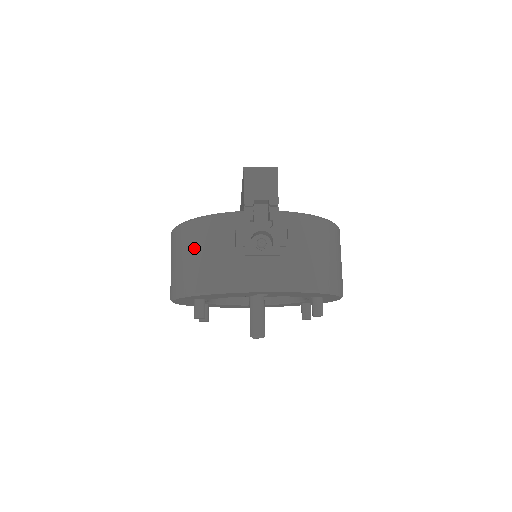
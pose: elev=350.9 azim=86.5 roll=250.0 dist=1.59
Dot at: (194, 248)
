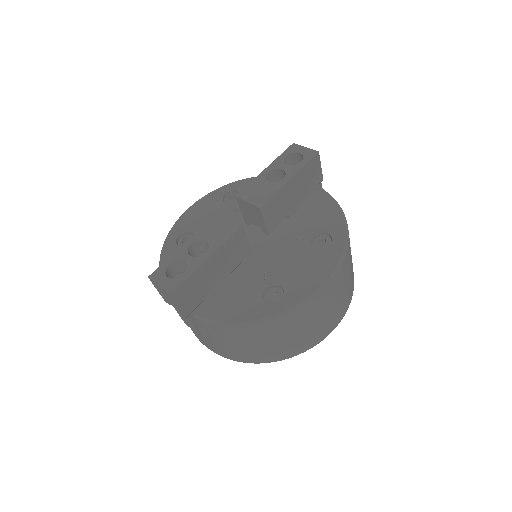
Dot at: occluded
